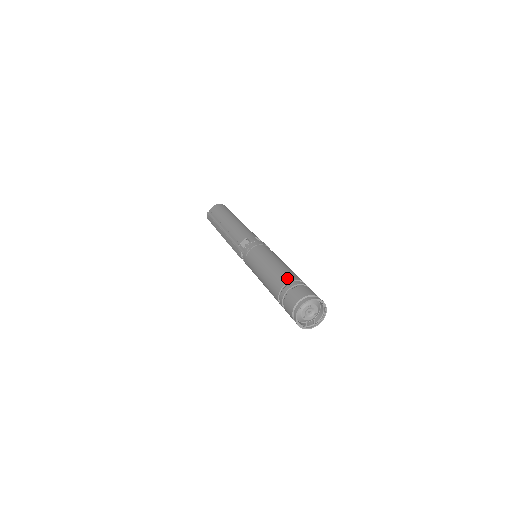
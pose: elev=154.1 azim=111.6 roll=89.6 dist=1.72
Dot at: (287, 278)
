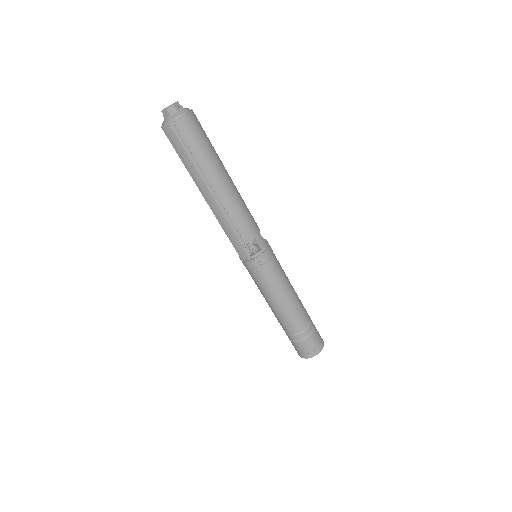
Dot at: (305, 322)
